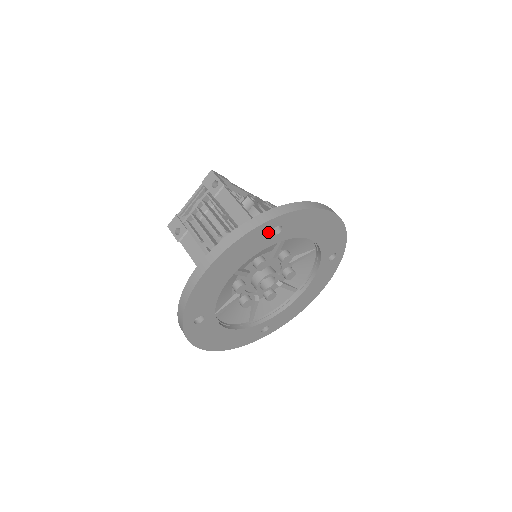
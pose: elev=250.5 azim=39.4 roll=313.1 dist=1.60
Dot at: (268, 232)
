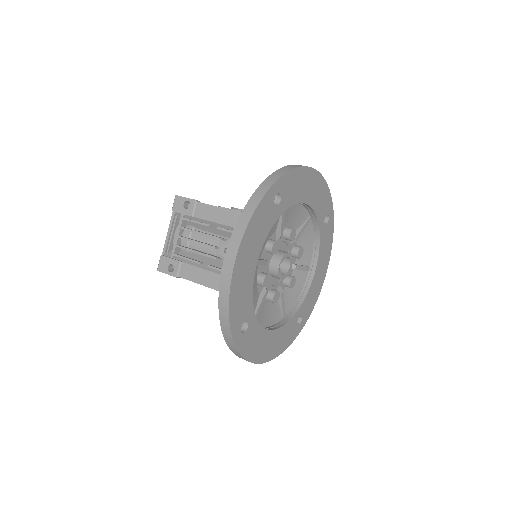
Dot at: (271, 204)
